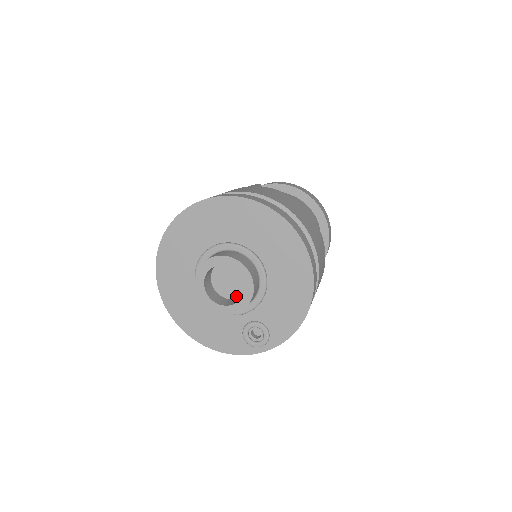
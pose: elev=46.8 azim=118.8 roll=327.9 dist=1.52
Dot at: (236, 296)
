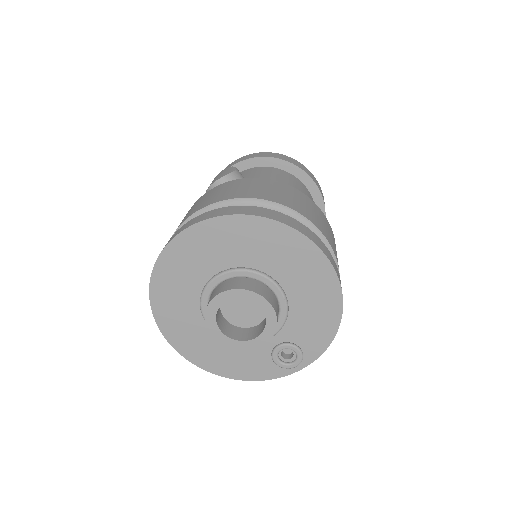
Dot at: (255, 323)
